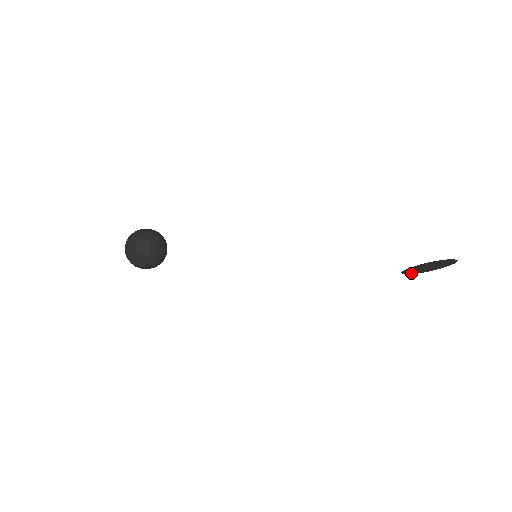
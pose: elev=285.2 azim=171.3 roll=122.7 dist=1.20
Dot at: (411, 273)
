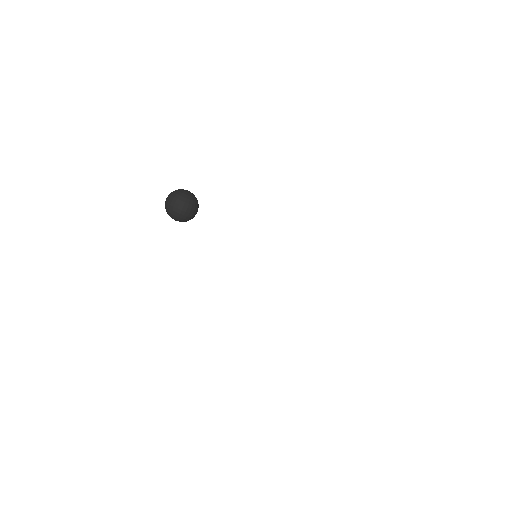
Dot at: occluded
